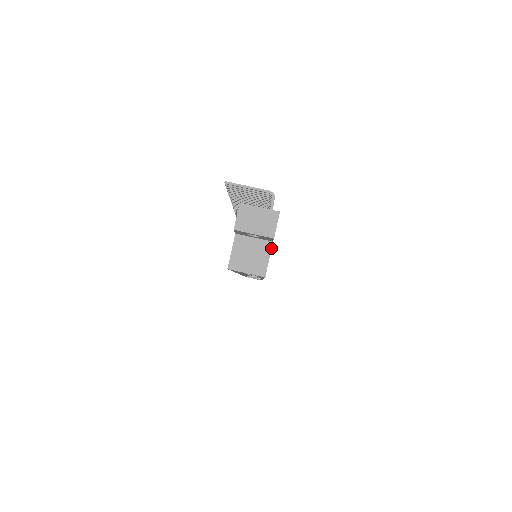
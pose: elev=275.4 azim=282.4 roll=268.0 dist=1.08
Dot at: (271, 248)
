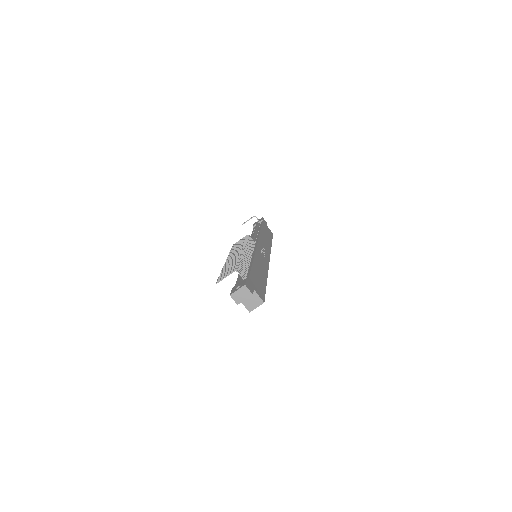
Dot at: (256, 292)
